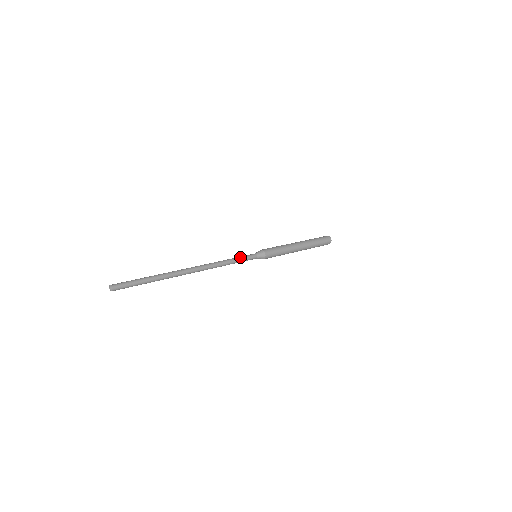
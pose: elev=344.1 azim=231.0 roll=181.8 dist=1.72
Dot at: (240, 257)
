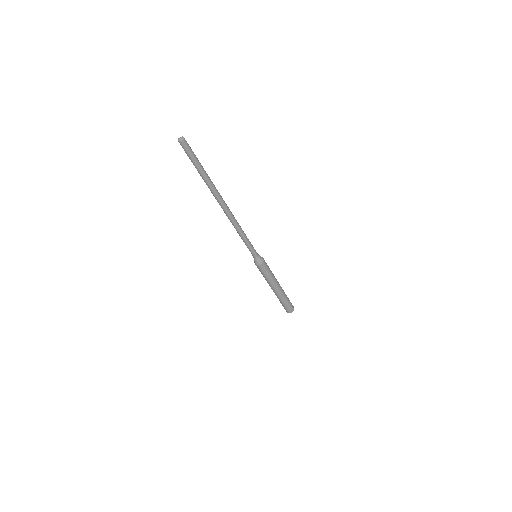
Dot at: occluded
